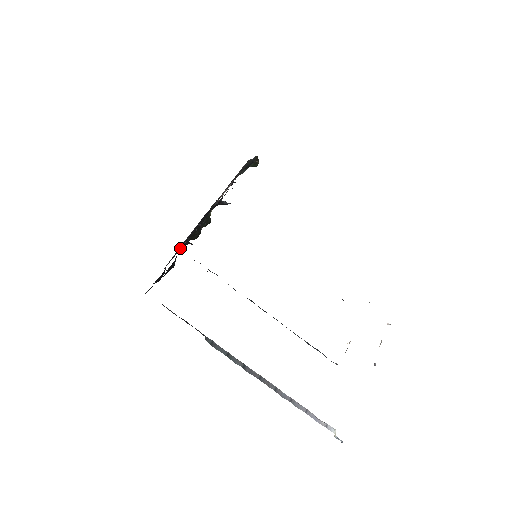
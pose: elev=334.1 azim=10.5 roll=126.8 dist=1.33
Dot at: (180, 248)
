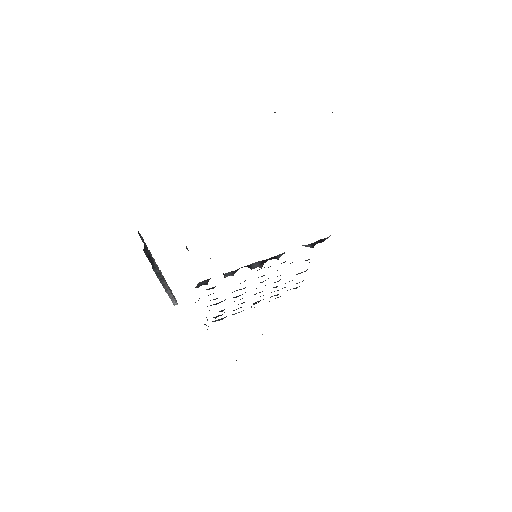
Dot at: occluded
